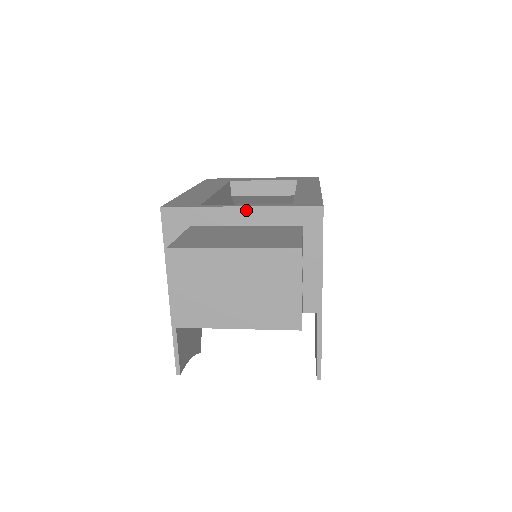
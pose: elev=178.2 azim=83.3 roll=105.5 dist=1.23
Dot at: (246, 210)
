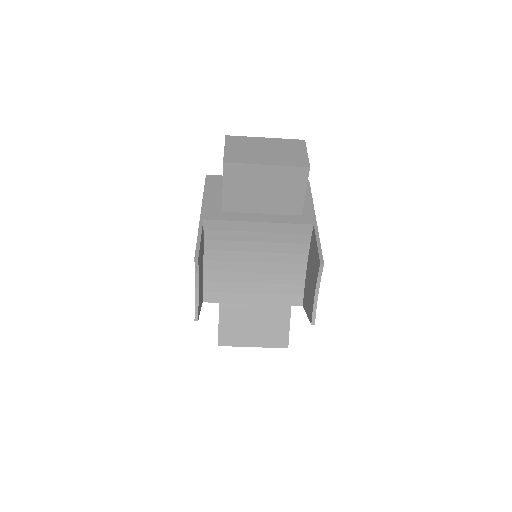
Dot at: occluded
